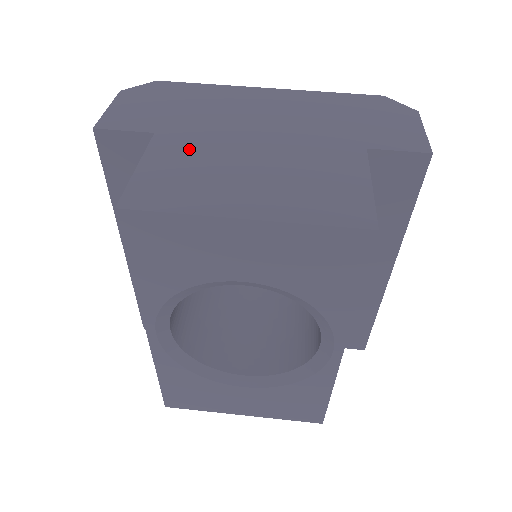
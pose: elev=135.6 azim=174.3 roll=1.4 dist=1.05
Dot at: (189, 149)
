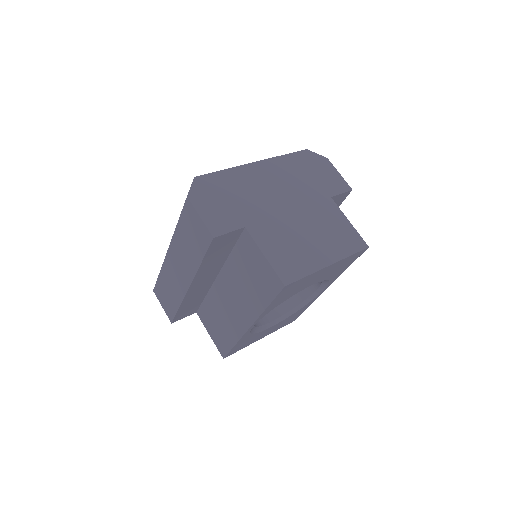
Dot at: (272, 232)
